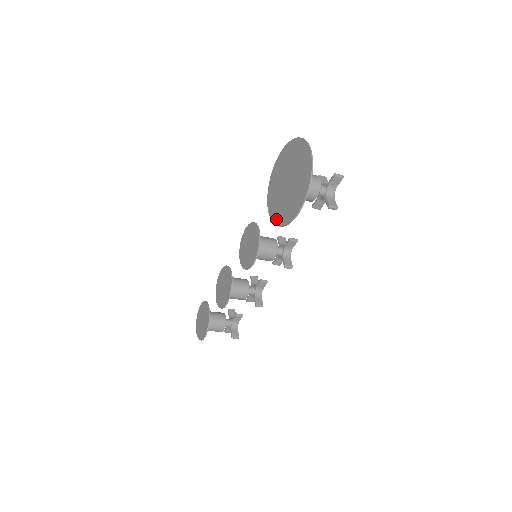
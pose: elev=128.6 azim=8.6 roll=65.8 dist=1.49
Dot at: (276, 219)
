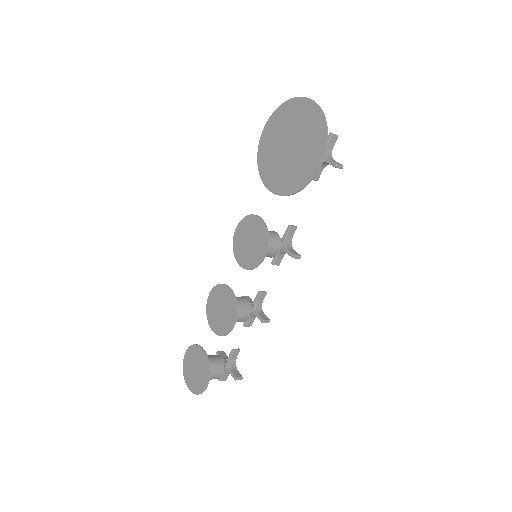
Dot at: (287, 189)
